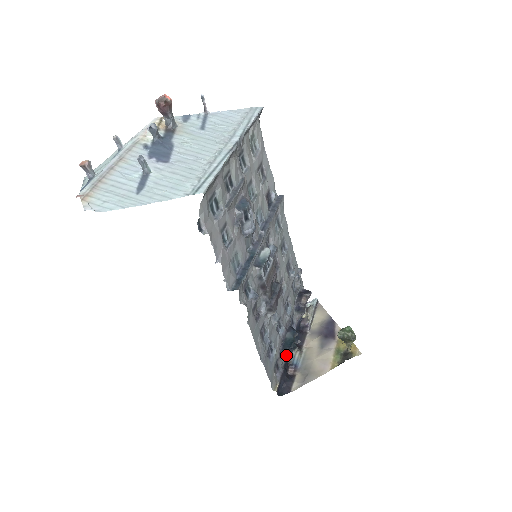
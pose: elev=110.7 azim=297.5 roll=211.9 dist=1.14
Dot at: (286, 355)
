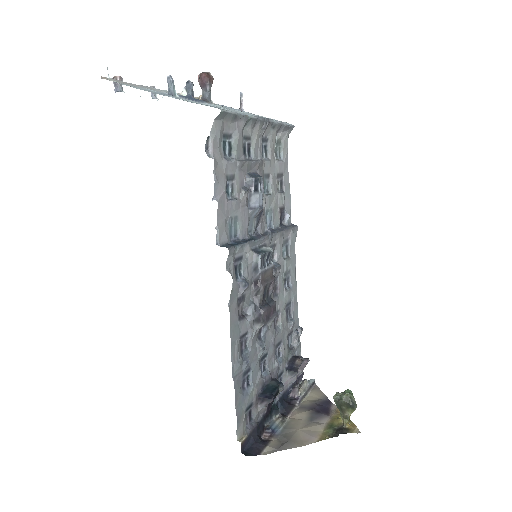
Dot at: (264, 402)
